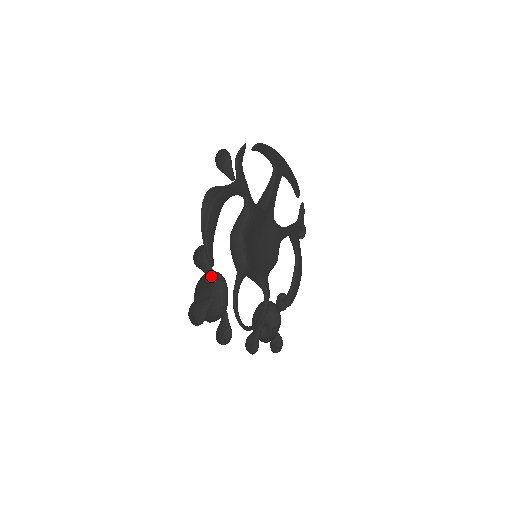
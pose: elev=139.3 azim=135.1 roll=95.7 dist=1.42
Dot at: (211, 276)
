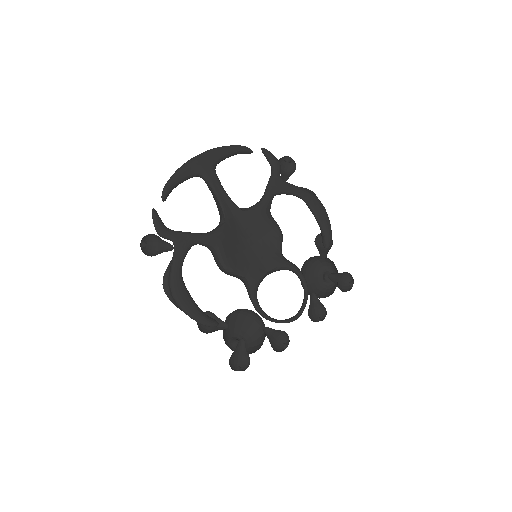
Dot at: (227, 326)
